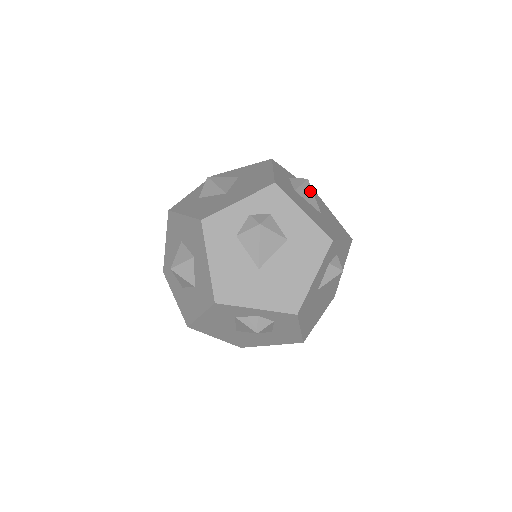
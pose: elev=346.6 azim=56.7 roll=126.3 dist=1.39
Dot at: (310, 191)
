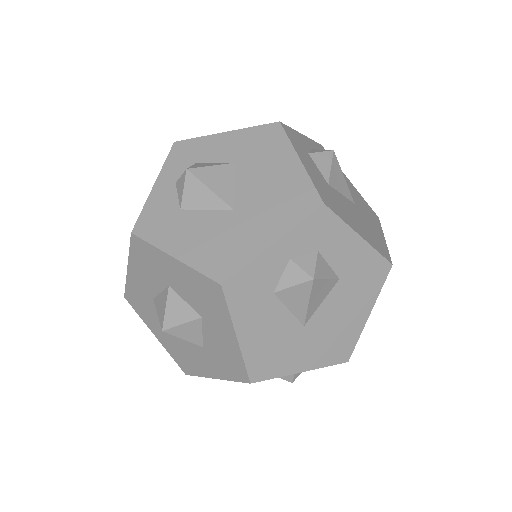
Dot at: (339, 172)
